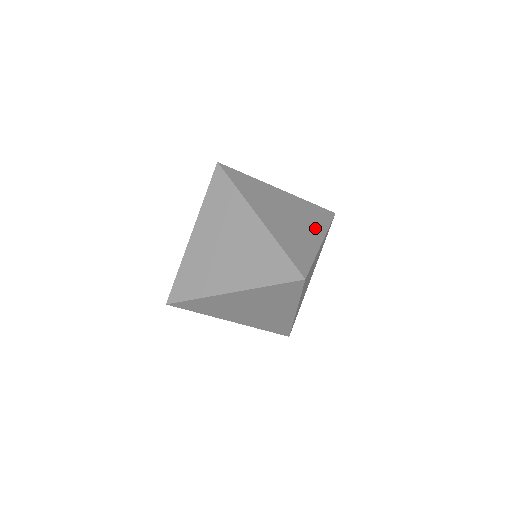
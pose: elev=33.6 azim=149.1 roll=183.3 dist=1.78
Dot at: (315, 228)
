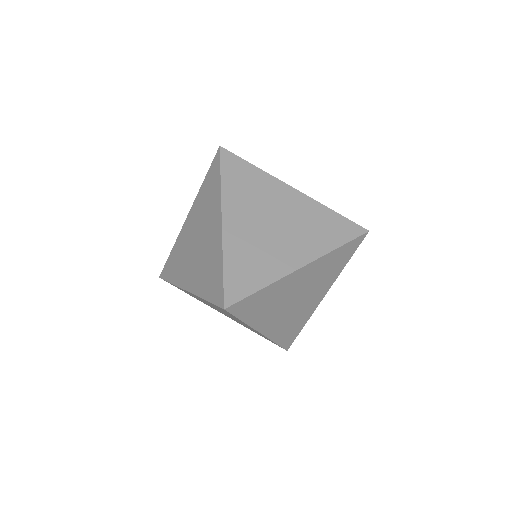
Dot at: (307, 247)
